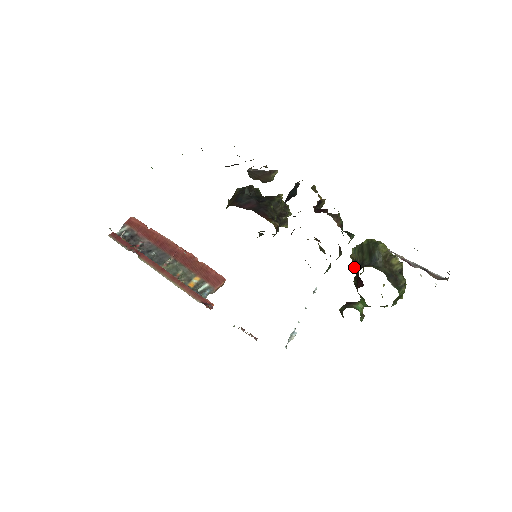
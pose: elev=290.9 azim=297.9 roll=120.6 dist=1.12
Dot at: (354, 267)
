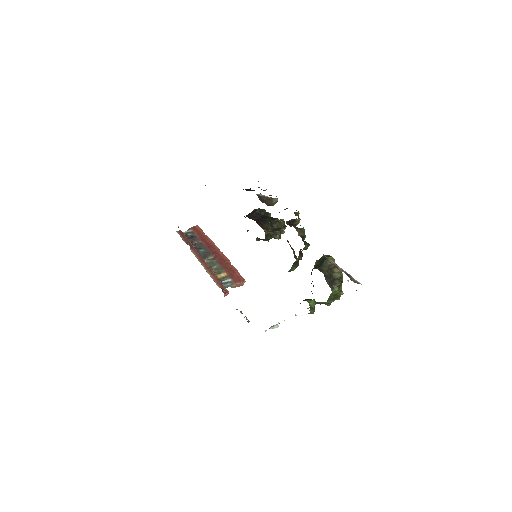
Dot at: occluded
